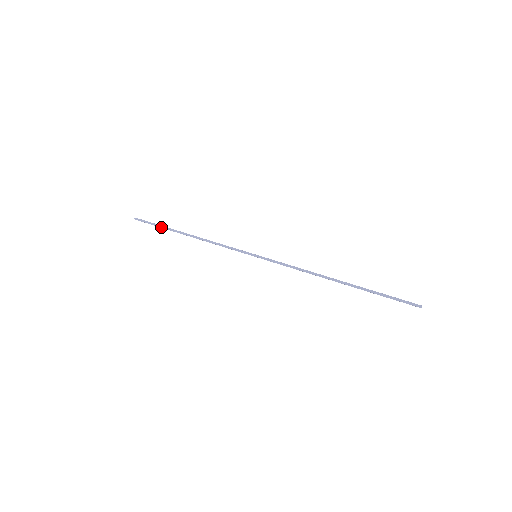
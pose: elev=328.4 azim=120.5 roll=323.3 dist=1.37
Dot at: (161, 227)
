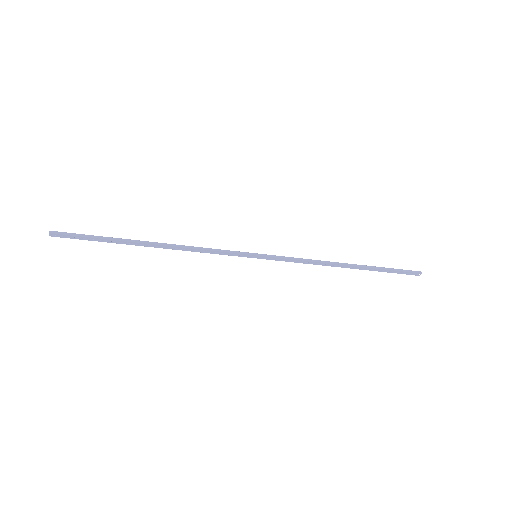
Dot at: (106, 238)
